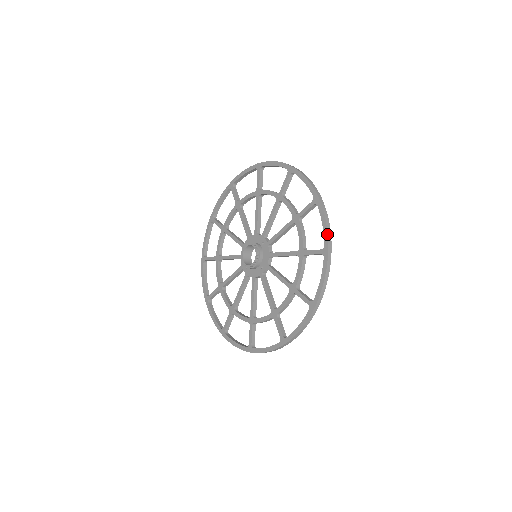
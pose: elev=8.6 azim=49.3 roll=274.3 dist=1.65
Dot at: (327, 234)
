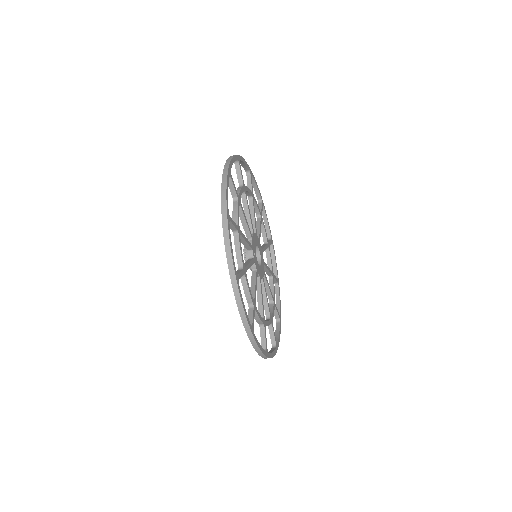
Dot at: (225, 163)
